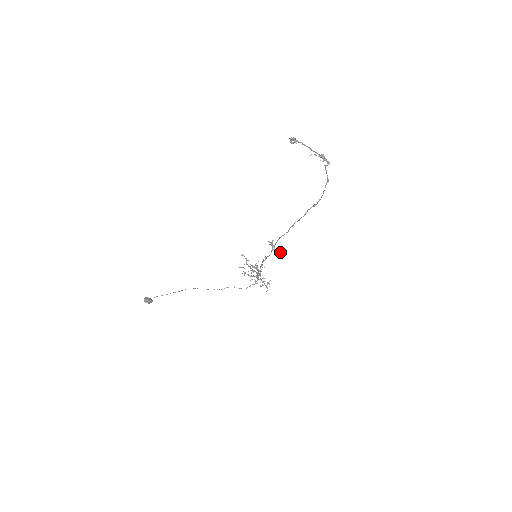
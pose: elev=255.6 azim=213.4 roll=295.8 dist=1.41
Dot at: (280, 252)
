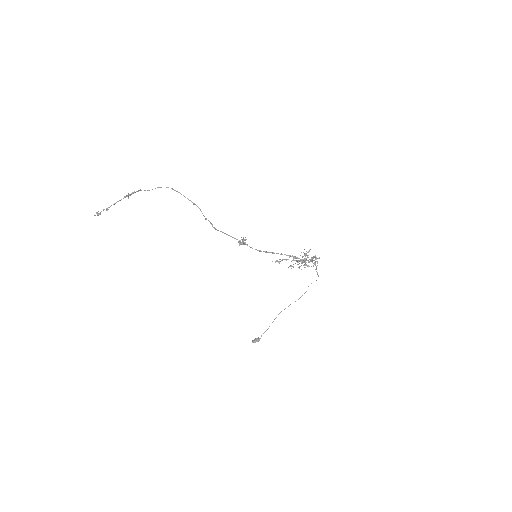
Dot at: (240, 243)
